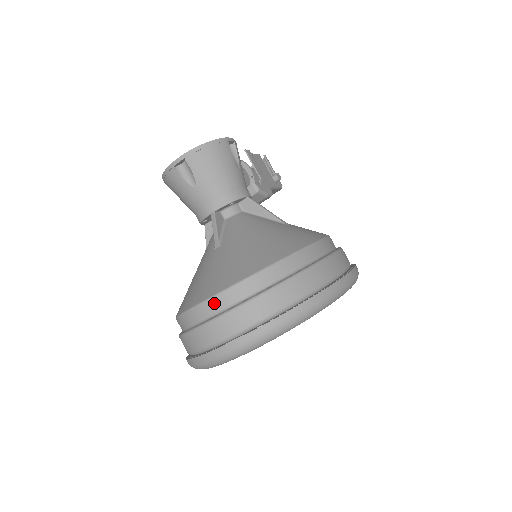
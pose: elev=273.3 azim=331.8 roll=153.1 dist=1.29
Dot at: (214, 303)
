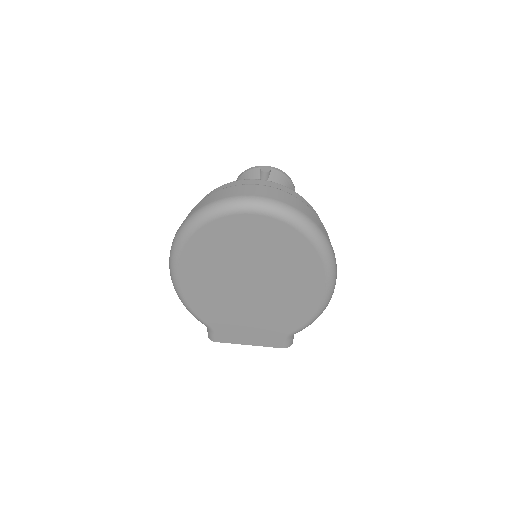
Dot at: (263, 182)
